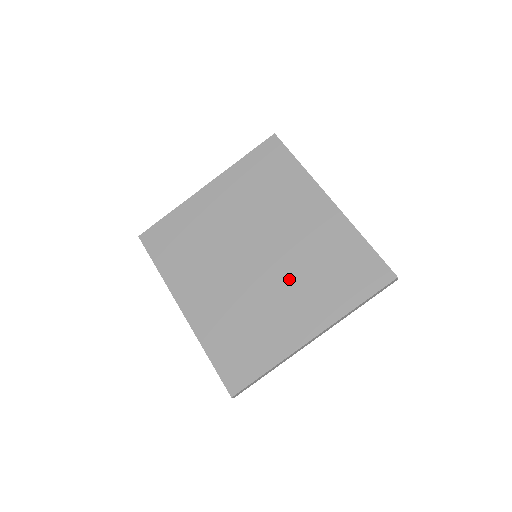
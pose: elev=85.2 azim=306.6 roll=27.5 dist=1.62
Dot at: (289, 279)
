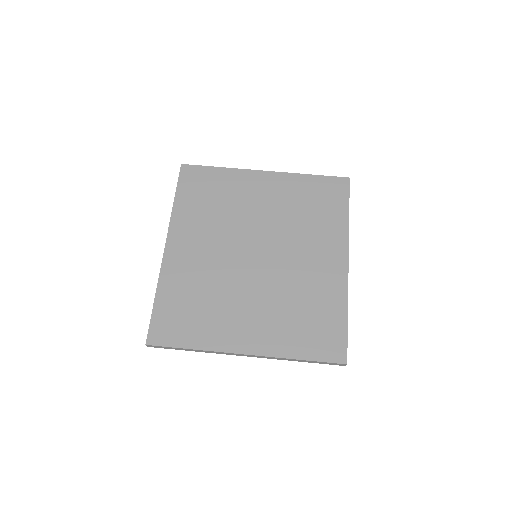
Dot at: (266, 295)
